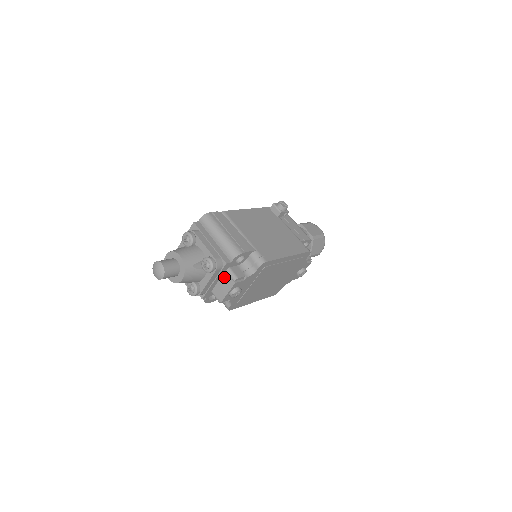
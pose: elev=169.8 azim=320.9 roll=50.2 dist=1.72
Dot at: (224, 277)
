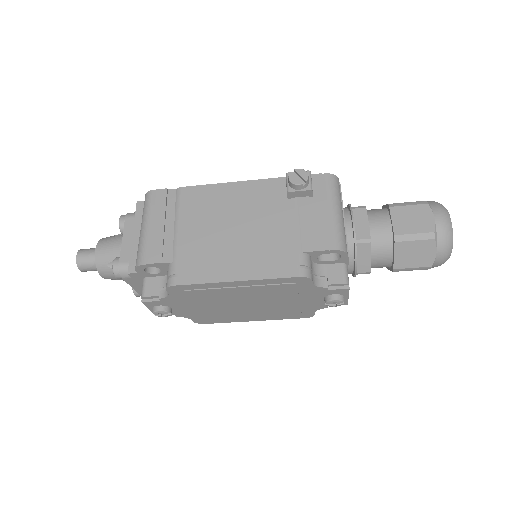
Dot at: occluded
